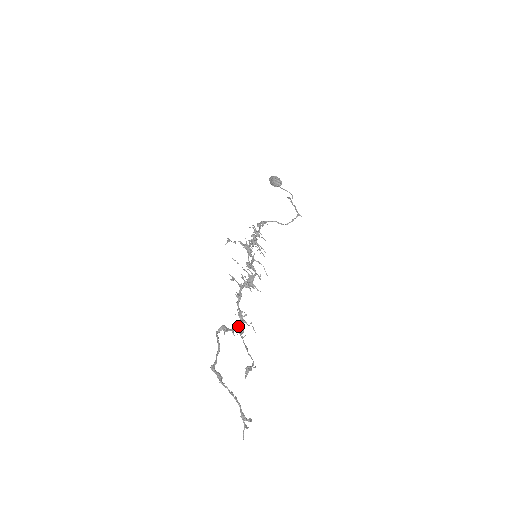
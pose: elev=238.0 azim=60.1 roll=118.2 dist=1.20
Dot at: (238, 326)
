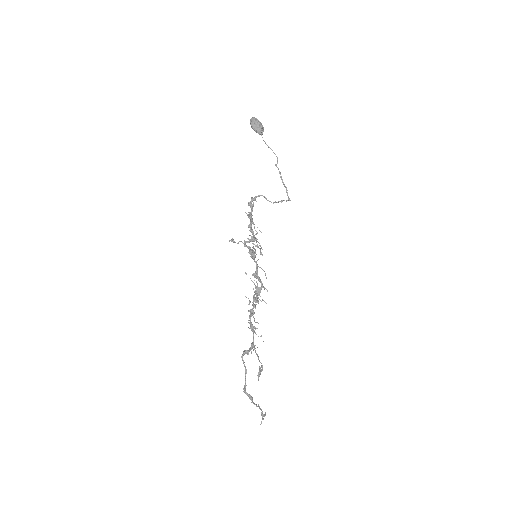
Dot at: occluded
